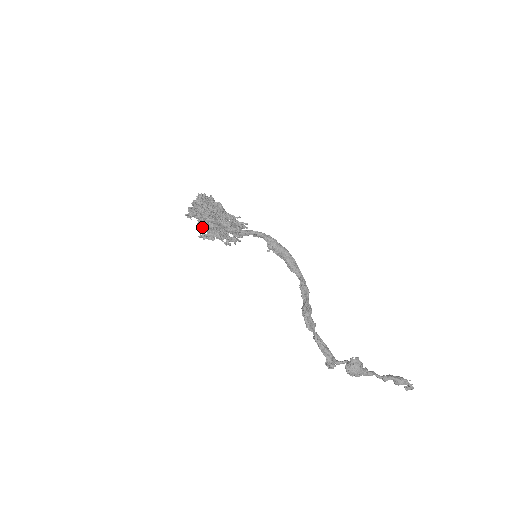
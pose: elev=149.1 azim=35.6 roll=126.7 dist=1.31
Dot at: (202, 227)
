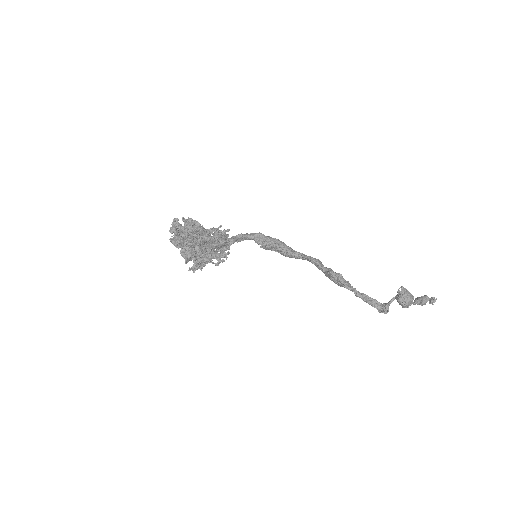
Dot at: (189, 257)
